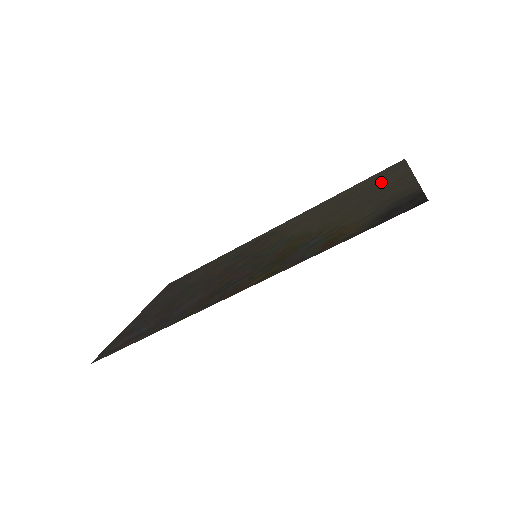
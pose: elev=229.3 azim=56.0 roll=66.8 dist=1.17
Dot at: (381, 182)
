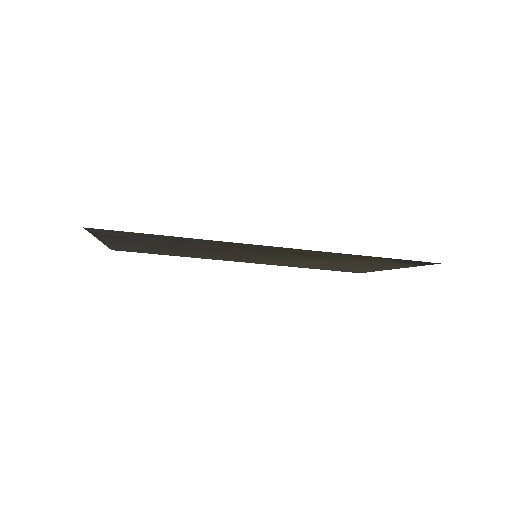
Dot at: (357, 268)
